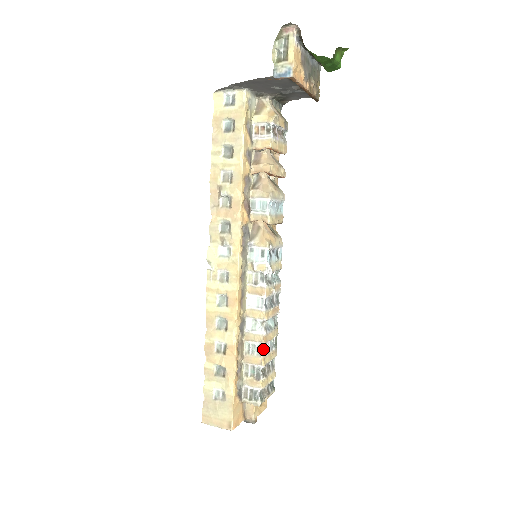
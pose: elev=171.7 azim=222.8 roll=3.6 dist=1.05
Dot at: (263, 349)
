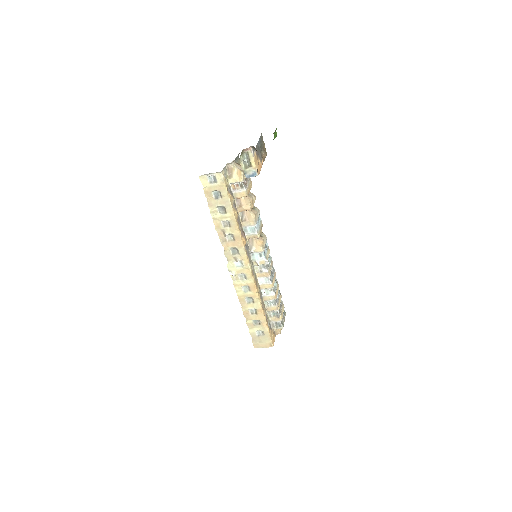
Dot at: (276, 301)
